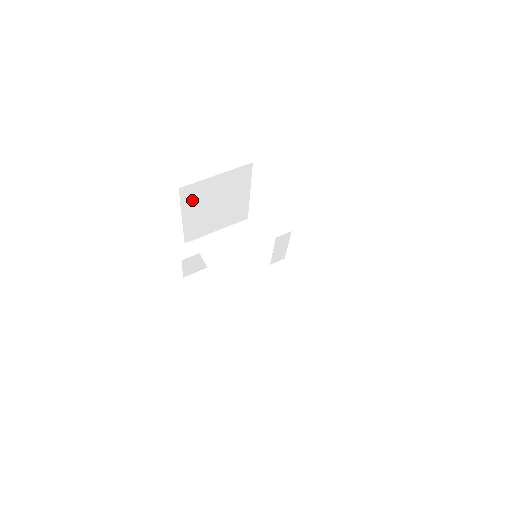
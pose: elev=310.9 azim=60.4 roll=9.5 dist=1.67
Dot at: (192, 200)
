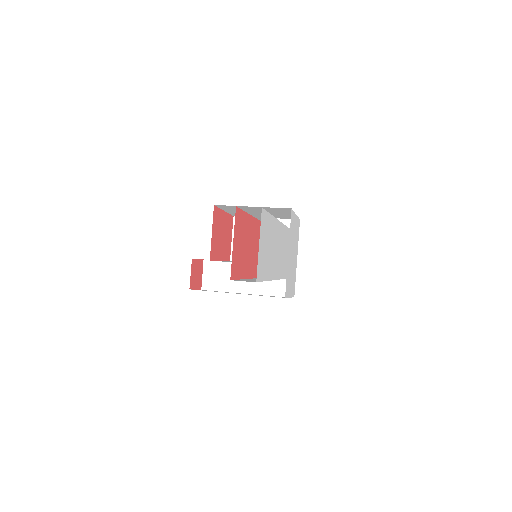
Dot at: occluded
